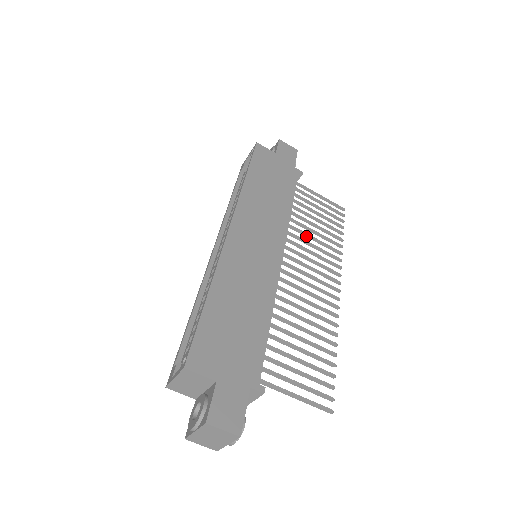
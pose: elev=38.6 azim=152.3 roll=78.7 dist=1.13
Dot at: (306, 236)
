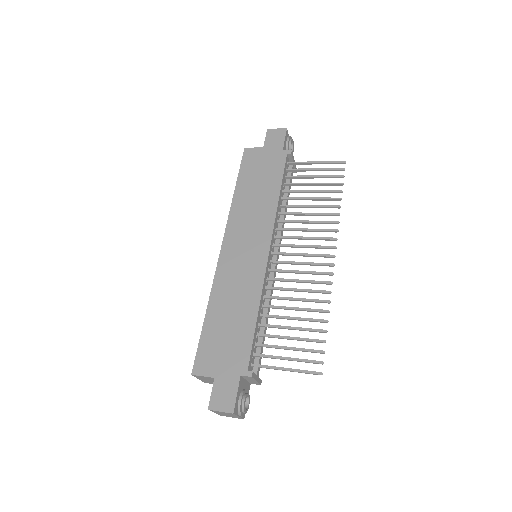
Dot at: (300, 215)
